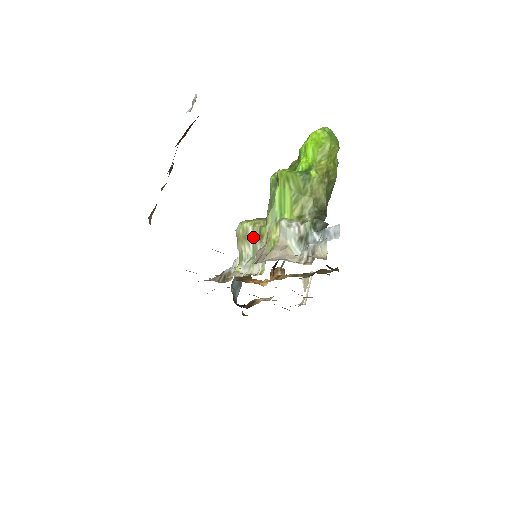
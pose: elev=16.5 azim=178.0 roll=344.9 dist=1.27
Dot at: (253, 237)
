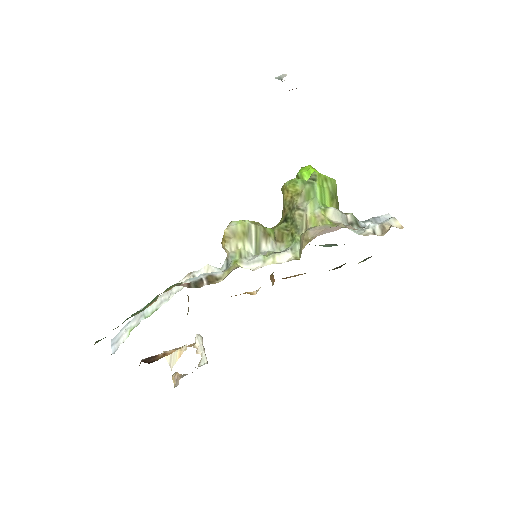
Dot at: (256, 235)
